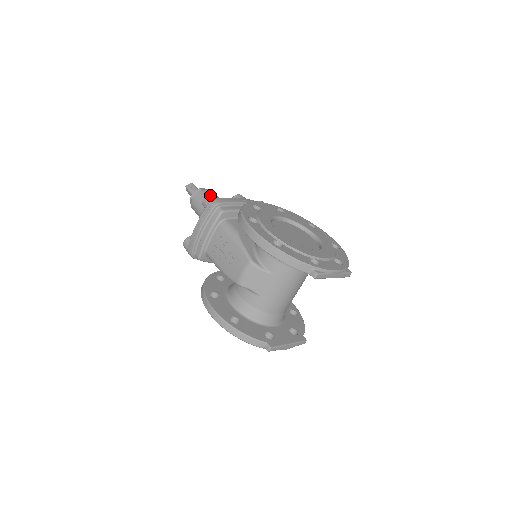
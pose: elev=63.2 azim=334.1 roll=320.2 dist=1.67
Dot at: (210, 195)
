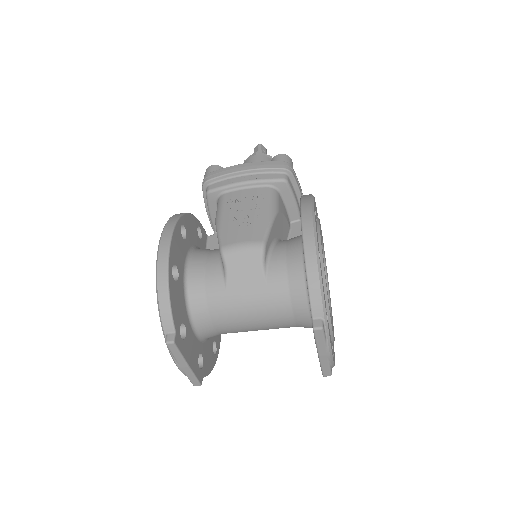
Dot at: (291, 159)
